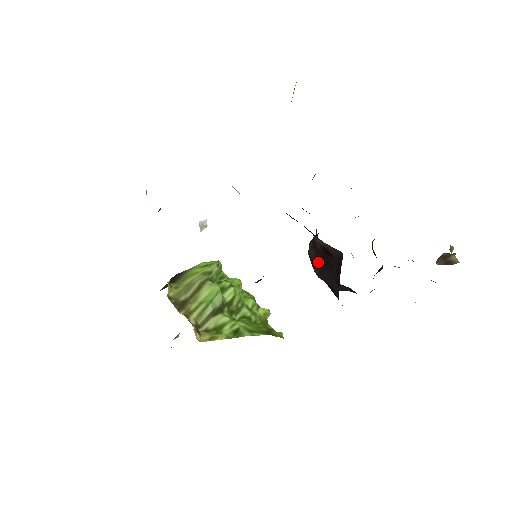
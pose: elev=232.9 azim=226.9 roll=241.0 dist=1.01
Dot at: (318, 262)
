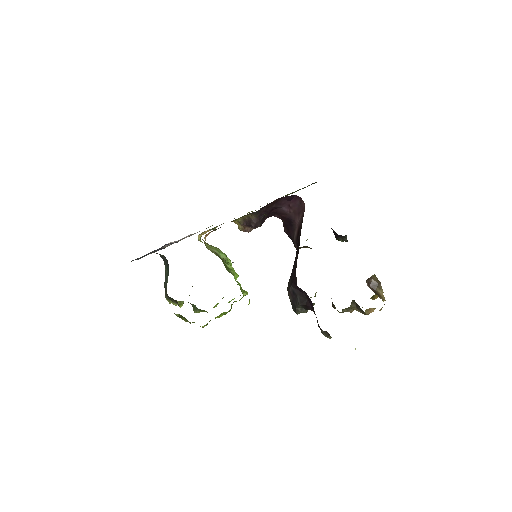
Dot at: (292, 271)
